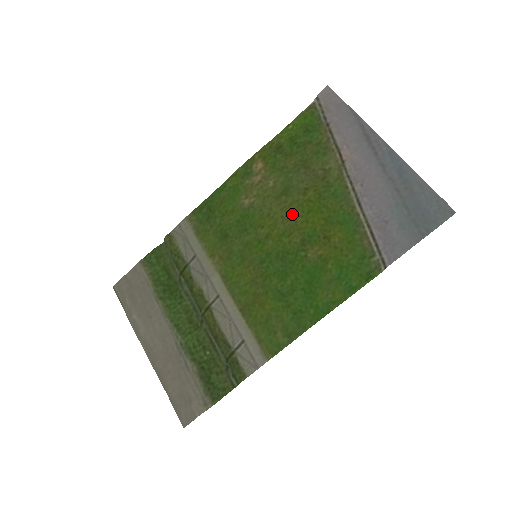
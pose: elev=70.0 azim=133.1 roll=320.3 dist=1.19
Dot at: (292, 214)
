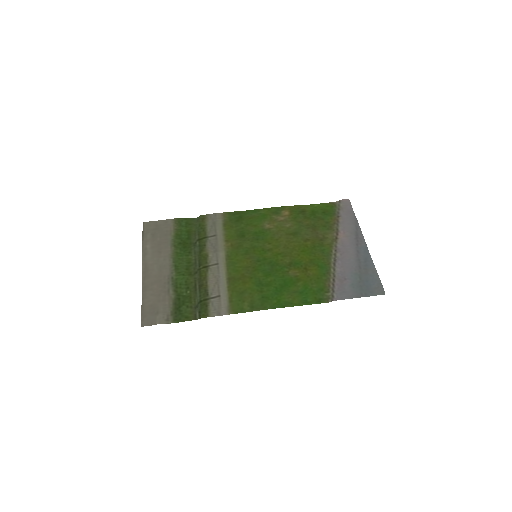
Dot at: (292, 247)
